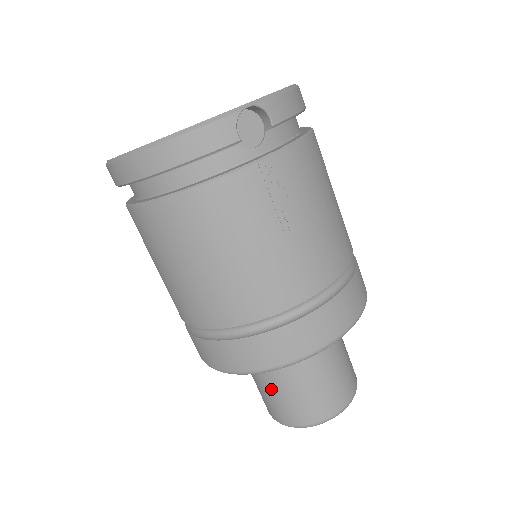
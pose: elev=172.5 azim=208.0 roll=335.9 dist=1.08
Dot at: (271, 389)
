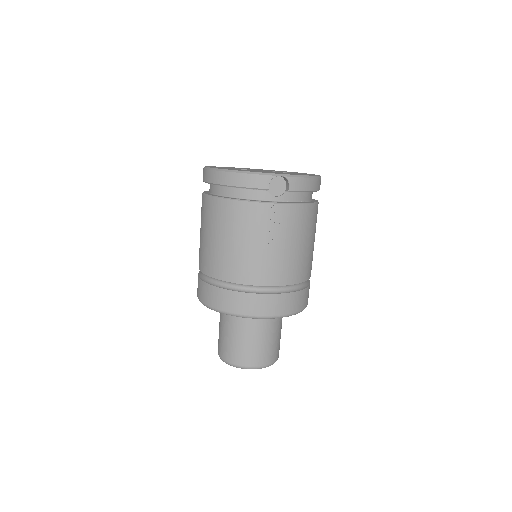
Dot at: (225, 333)
